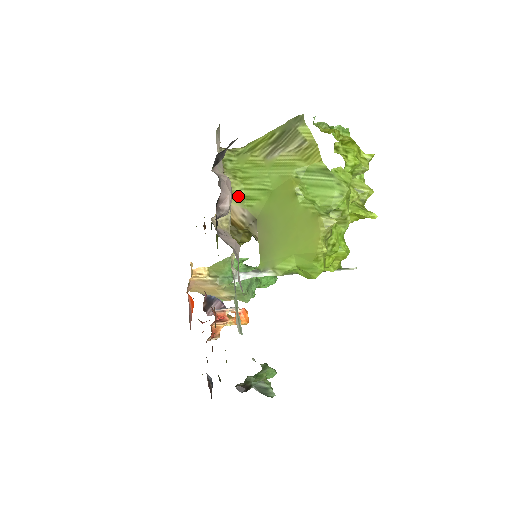
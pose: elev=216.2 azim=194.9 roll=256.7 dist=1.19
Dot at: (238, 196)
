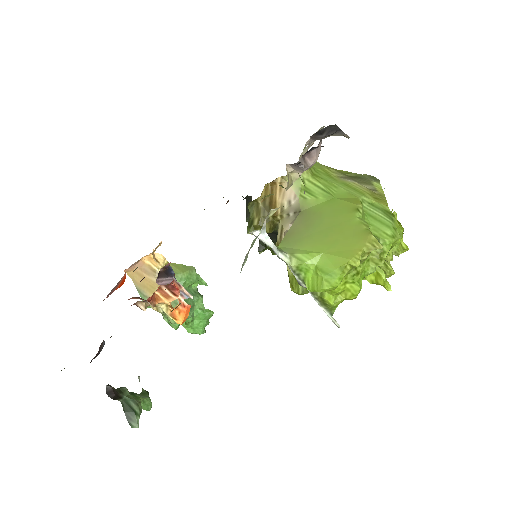
Dot at: (301, 182)
